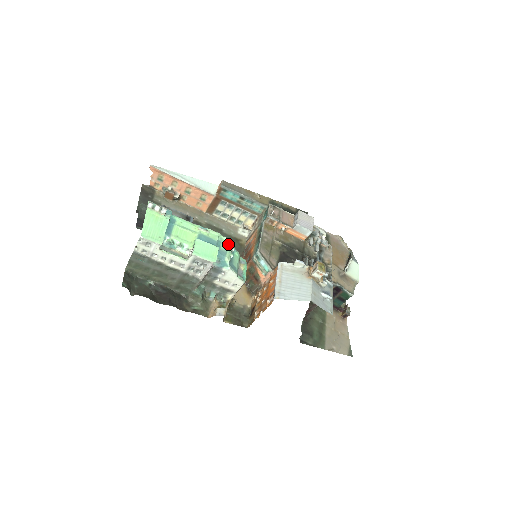
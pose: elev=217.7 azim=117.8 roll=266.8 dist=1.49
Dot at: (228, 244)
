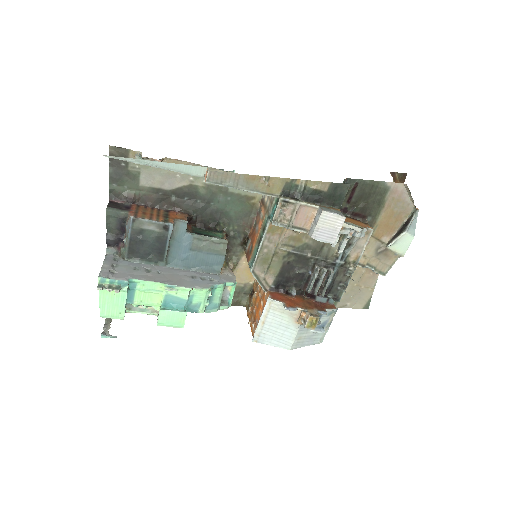
Dot at: (203, 294)
